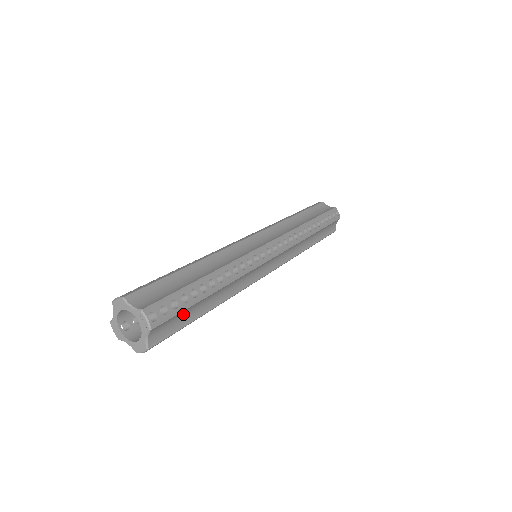
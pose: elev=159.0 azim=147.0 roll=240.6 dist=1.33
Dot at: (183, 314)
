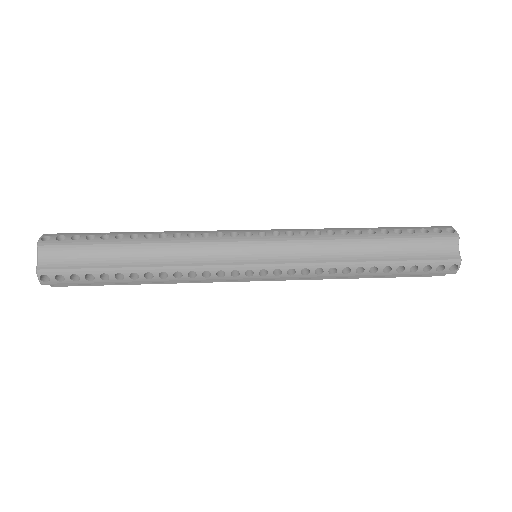
Dot at: (88, 254)
